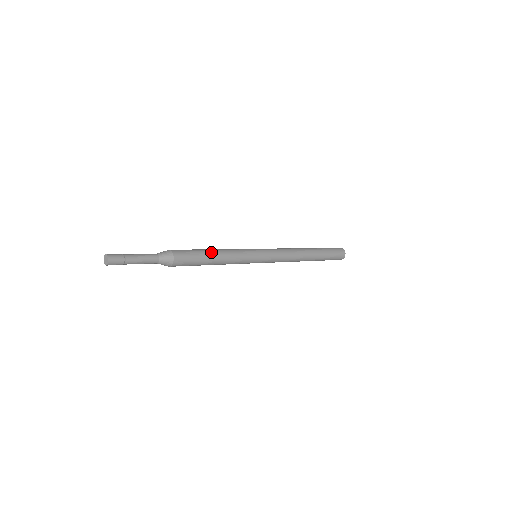
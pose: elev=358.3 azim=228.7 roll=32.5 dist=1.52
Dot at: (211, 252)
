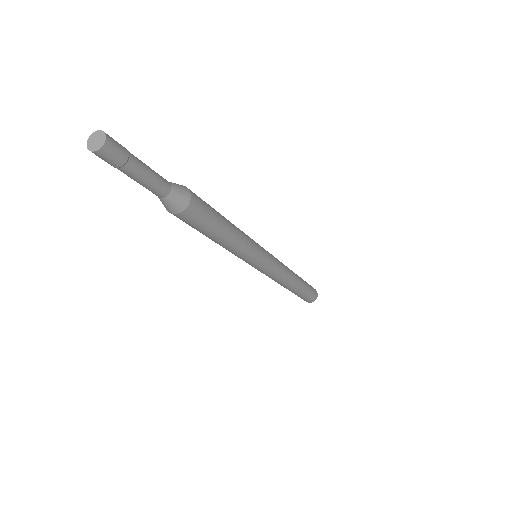
Dot at: (228, 225)
